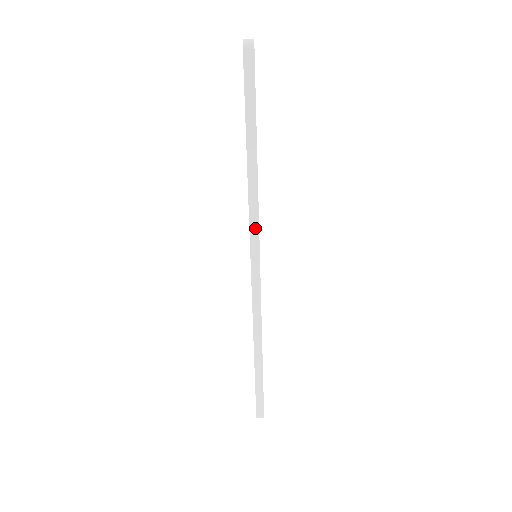
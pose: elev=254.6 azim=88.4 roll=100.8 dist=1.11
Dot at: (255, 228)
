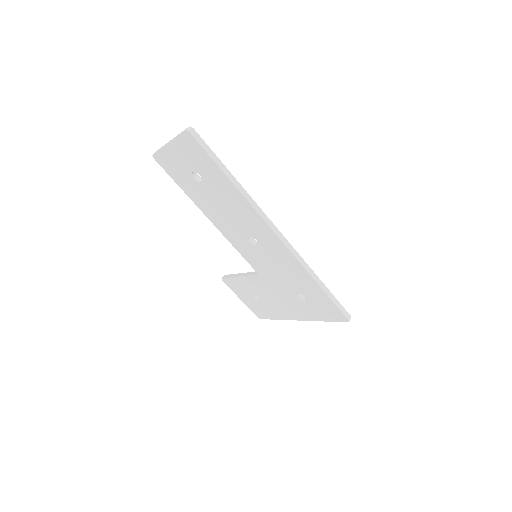
Dot at: (261, 213)
